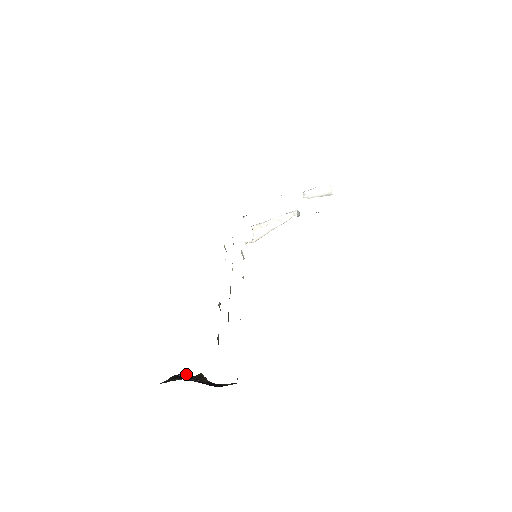
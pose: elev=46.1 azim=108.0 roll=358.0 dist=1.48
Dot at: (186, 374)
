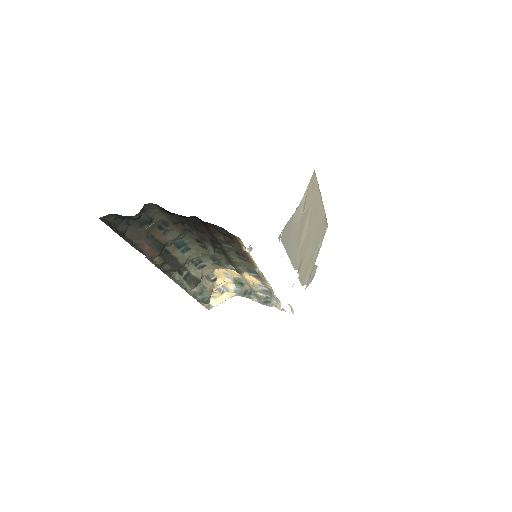
Dot at: occluded
